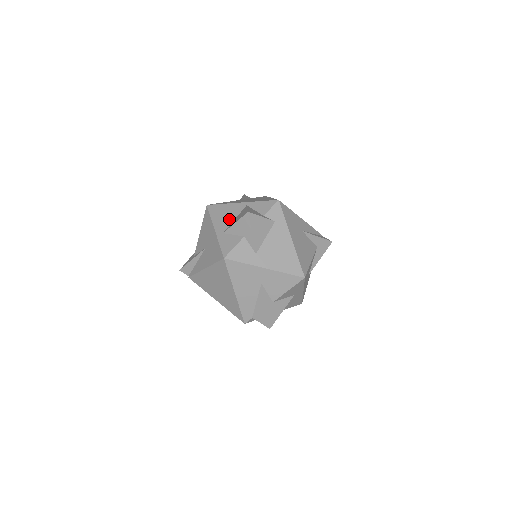
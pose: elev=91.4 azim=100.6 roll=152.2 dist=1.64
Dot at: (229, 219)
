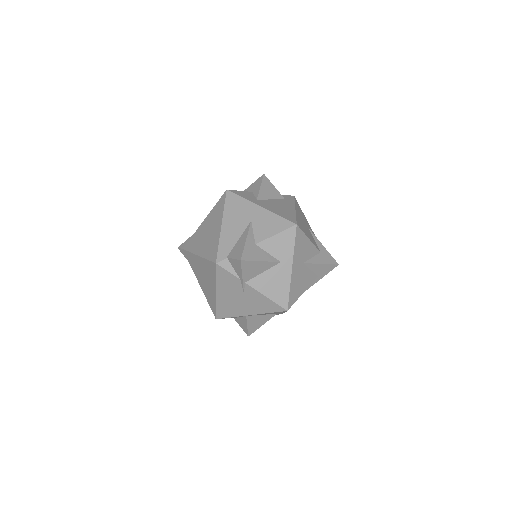
Dot at: occluded
